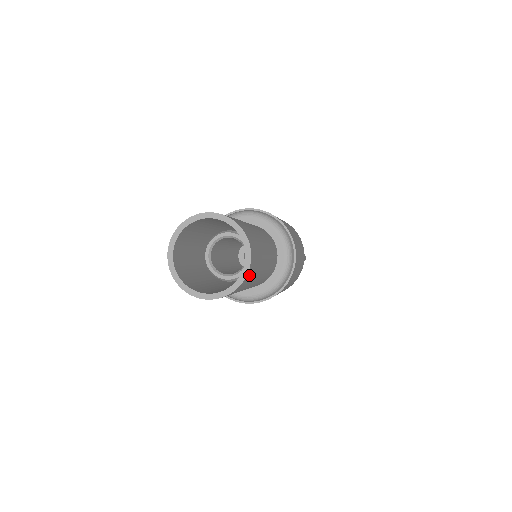
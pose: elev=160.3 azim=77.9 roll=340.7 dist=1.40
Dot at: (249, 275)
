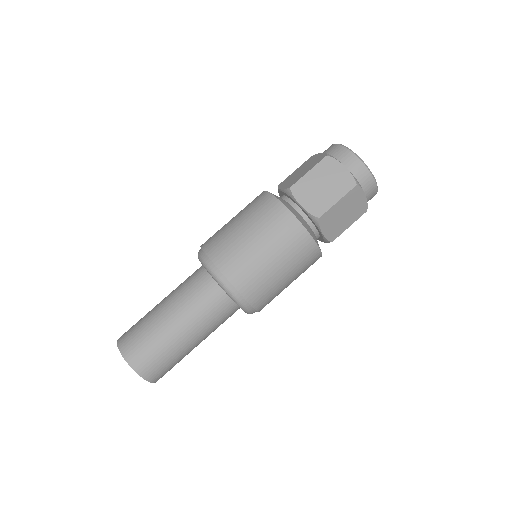
Dot at: occluded
